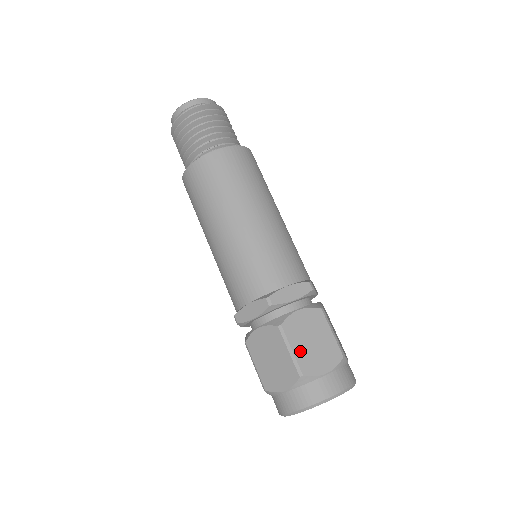
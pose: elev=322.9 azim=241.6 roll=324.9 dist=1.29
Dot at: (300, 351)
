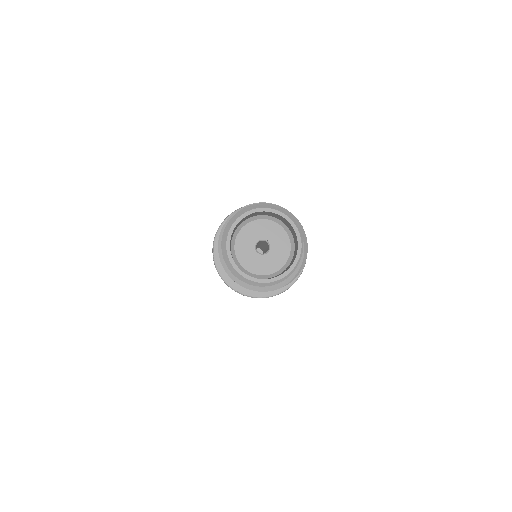
Dot at: occluded
